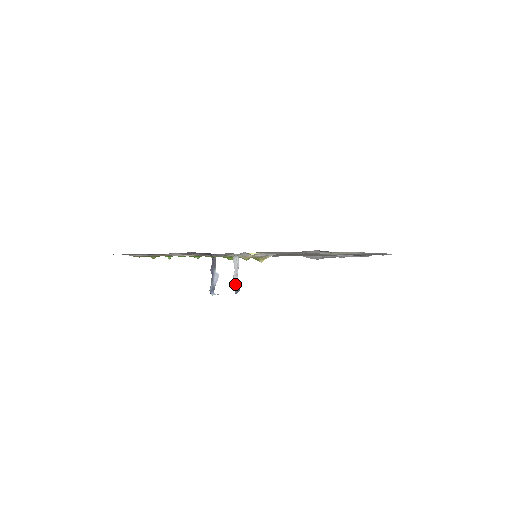
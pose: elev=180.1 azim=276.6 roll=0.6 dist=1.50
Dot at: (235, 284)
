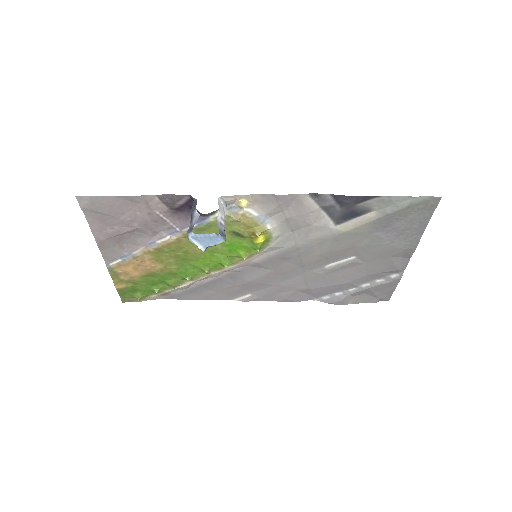
Dot at: (220, 227)
